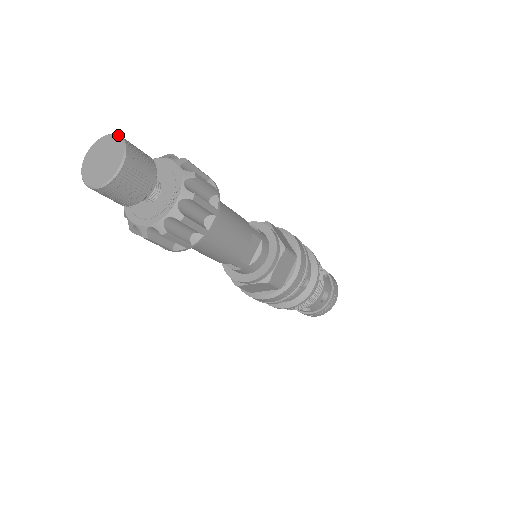
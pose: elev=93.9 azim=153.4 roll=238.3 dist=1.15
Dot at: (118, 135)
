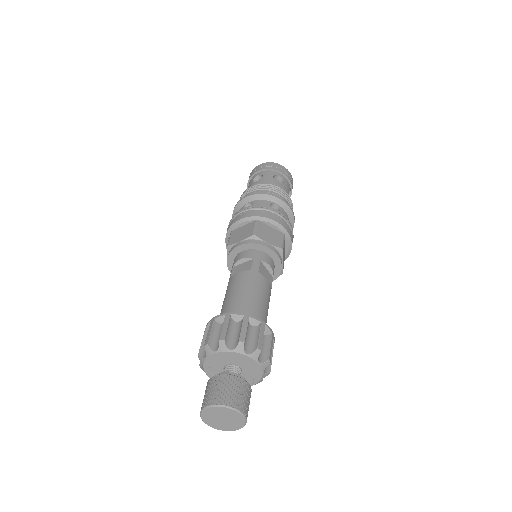
Dot at: (244, 416)
